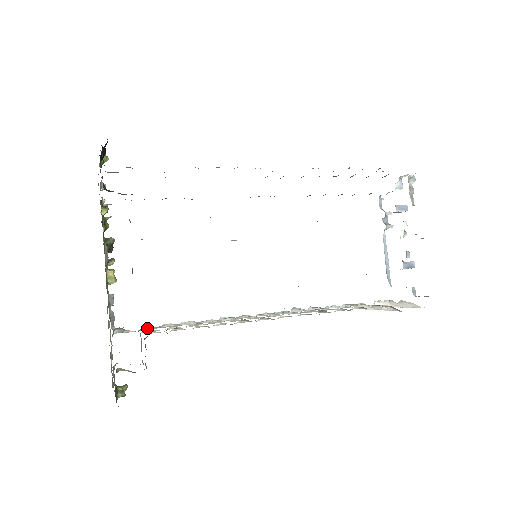
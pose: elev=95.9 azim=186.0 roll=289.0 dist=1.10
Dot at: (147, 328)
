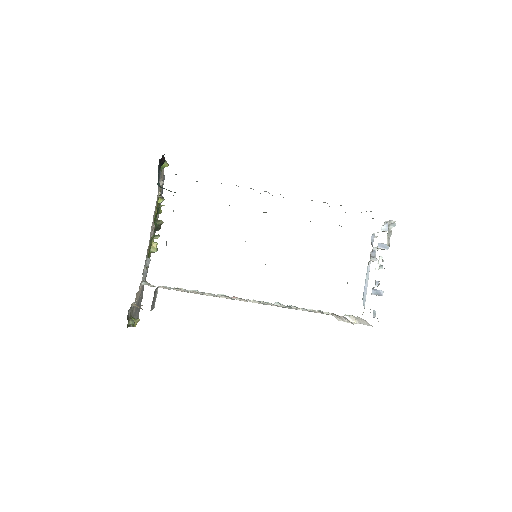
Dot at: occluded
